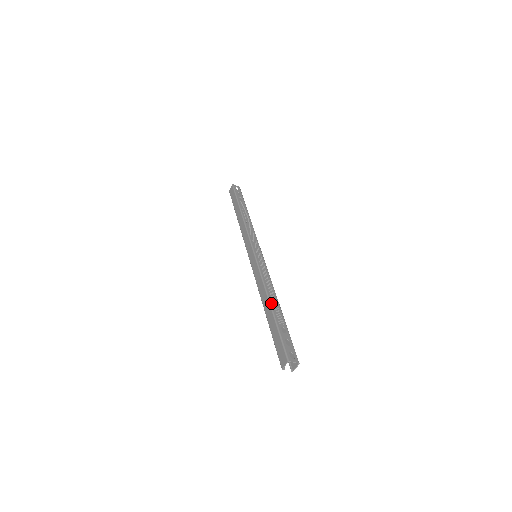
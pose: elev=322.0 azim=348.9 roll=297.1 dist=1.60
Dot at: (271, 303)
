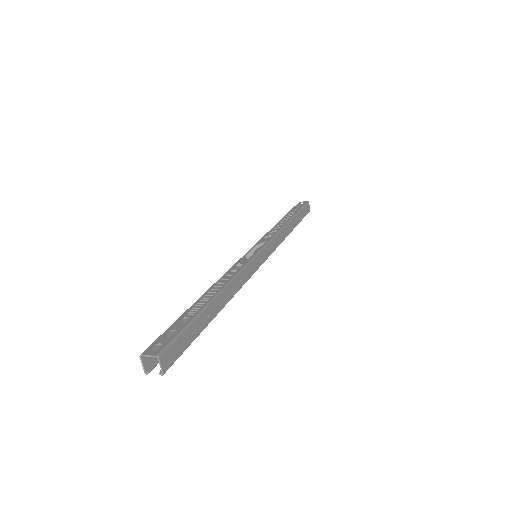
Dot at: (203, 295)
